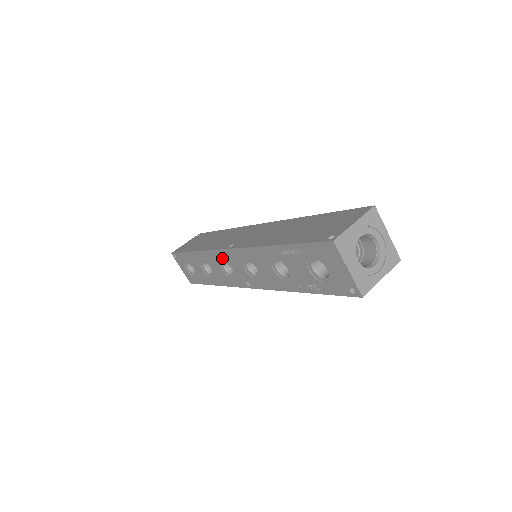
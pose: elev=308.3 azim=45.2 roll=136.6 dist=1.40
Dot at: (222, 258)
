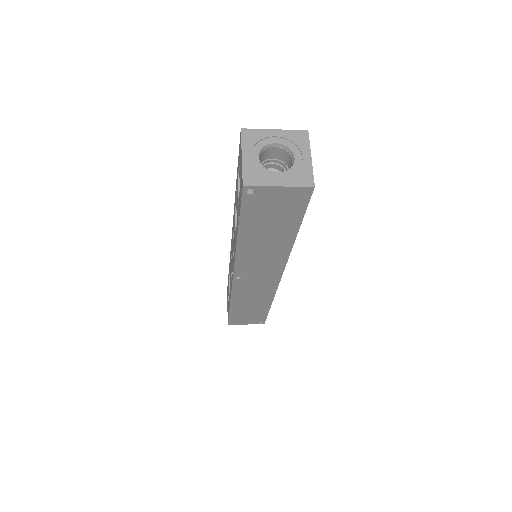
Dot at: occluded
